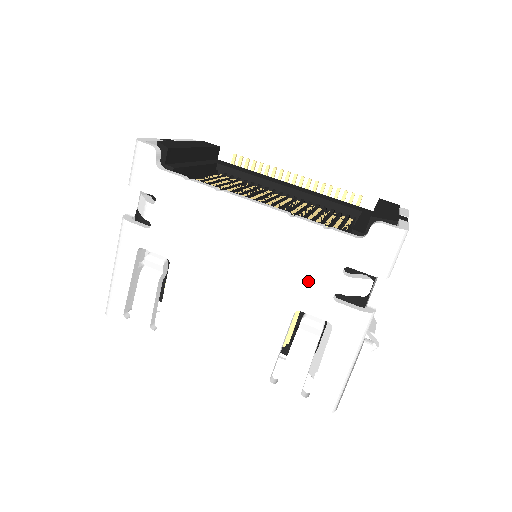
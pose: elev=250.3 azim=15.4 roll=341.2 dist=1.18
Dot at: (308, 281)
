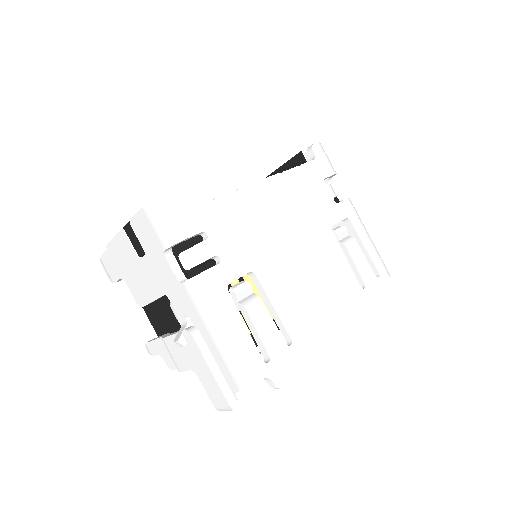
Dot at: (320, 204)
